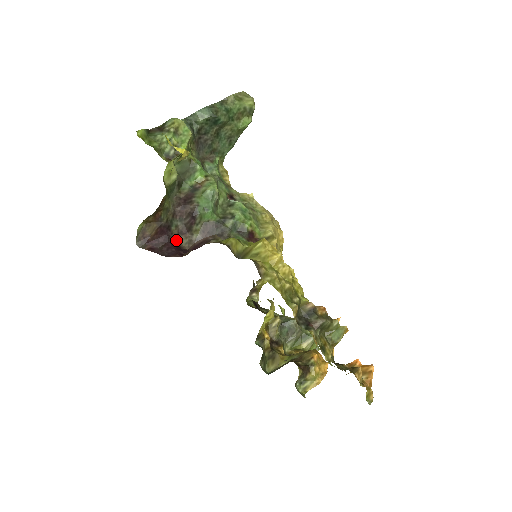
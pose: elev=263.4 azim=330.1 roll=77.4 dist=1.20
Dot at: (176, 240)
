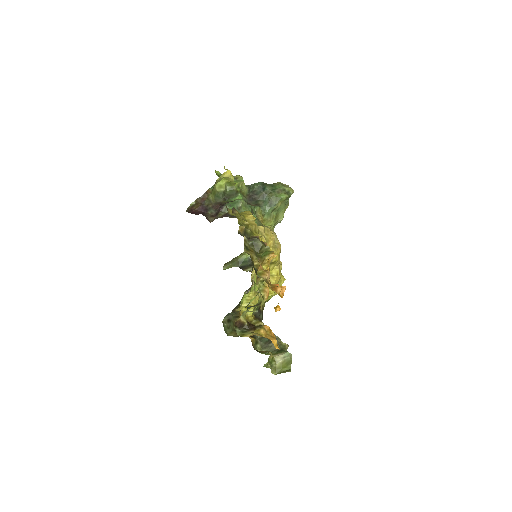
Dot at: (207, 217)
